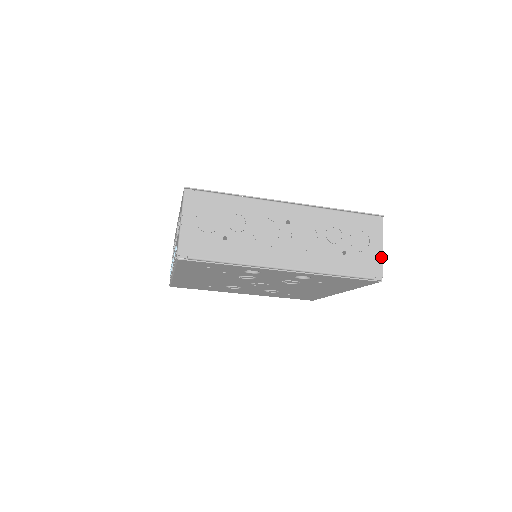
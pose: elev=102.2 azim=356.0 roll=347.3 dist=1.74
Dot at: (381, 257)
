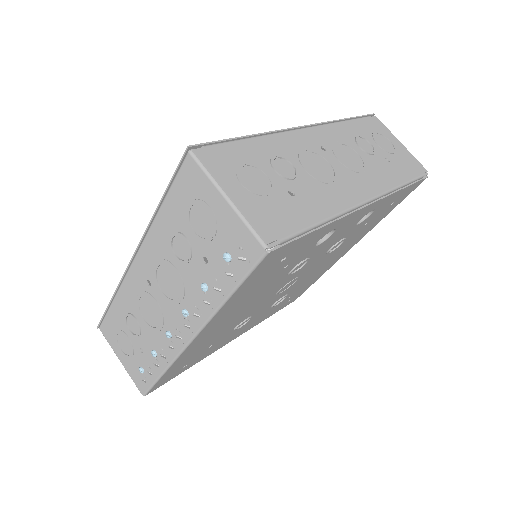
Dot at: (409, 152)
